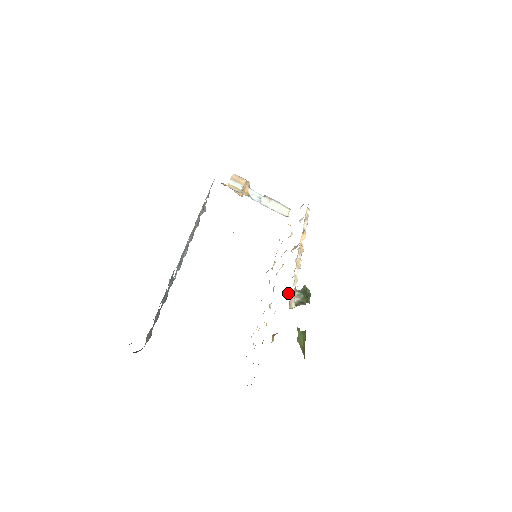
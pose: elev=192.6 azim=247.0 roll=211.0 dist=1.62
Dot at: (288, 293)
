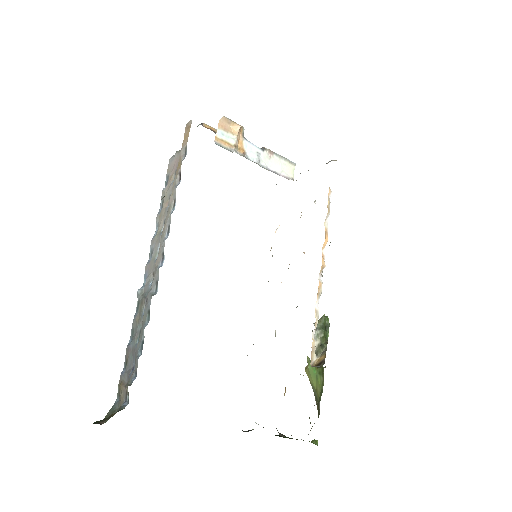
Dot at: occluded
